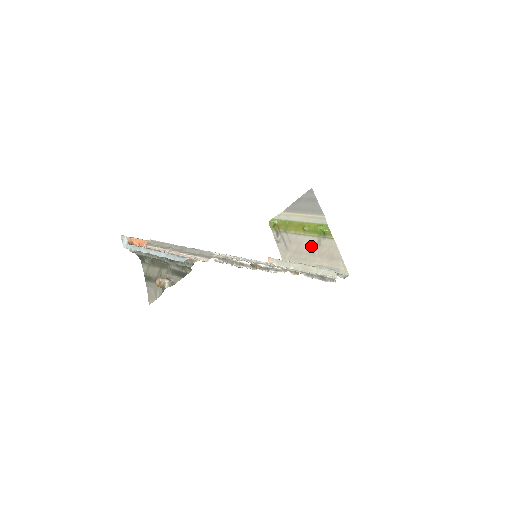
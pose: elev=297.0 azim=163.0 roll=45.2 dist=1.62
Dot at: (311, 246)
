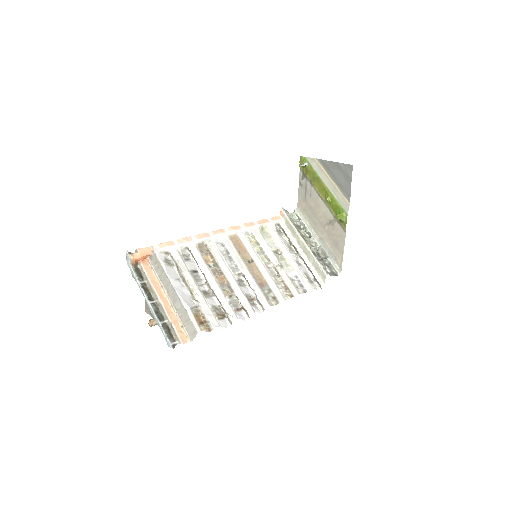
Dot at: (325, 218)
